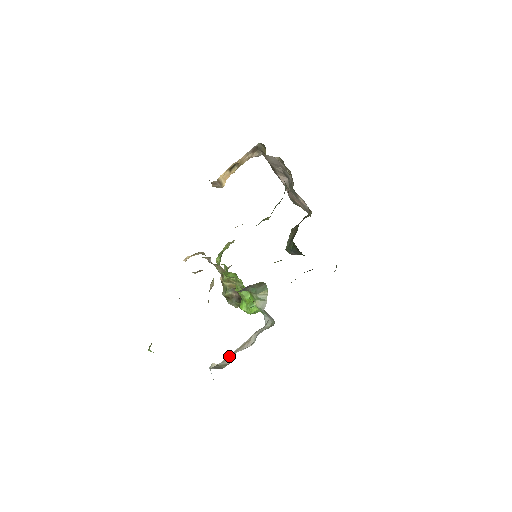
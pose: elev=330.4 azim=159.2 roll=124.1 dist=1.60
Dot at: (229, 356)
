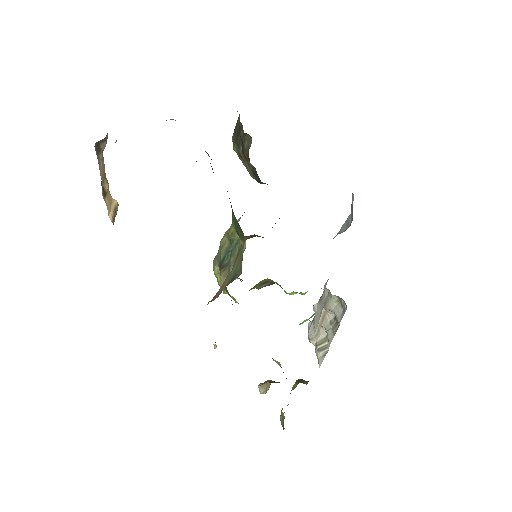
Dot at: (319, 328)
